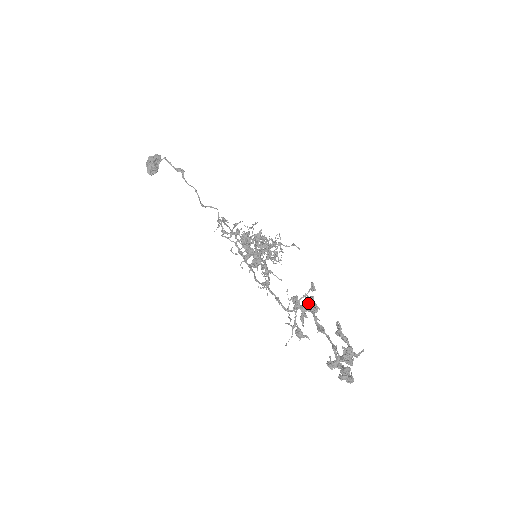
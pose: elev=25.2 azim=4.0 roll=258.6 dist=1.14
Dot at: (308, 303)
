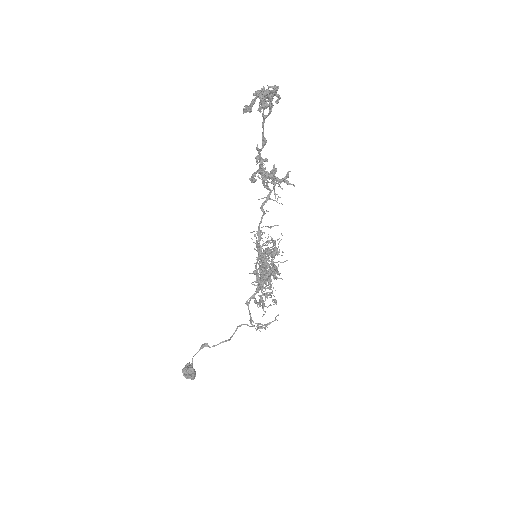
Dot at: (263, 172)
